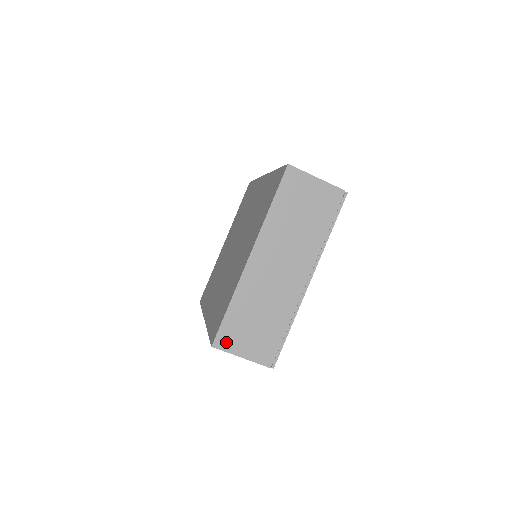
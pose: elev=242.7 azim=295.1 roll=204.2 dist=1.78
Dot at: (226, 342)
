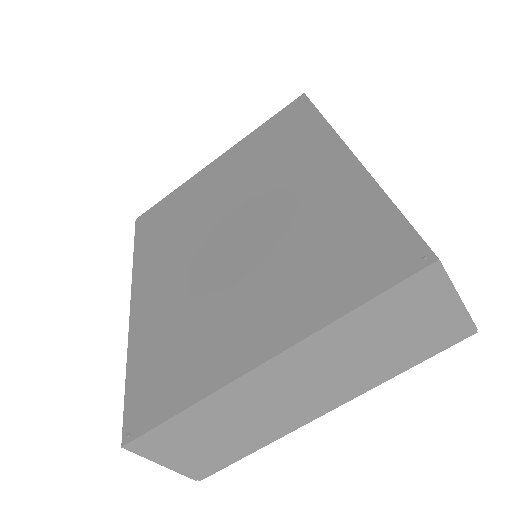
Dot at: (149, 447)
